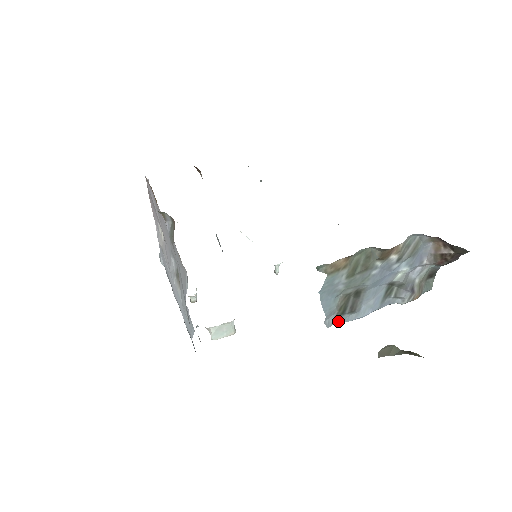
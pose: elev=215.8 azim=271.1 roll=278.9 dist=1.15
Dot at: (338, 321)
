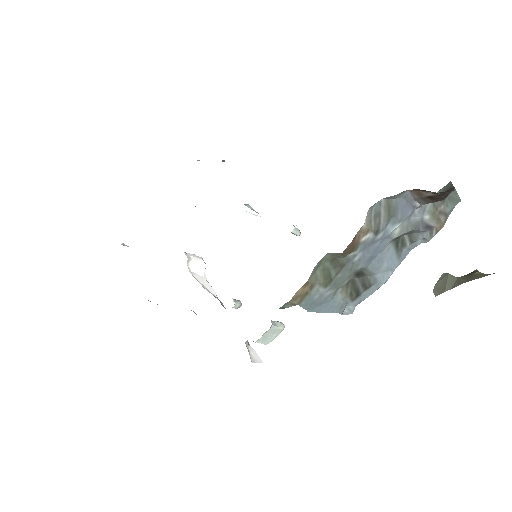
Dot at: (359, 301)
